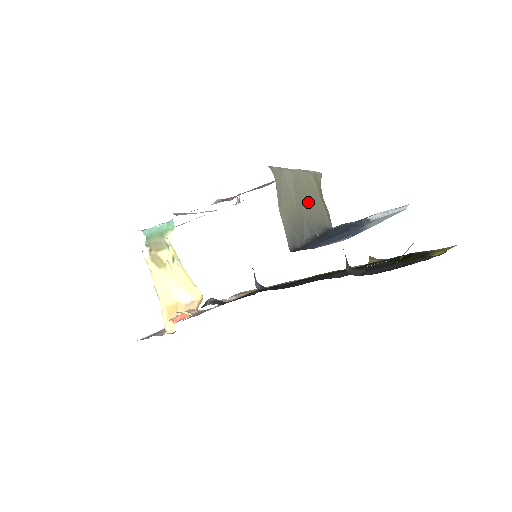
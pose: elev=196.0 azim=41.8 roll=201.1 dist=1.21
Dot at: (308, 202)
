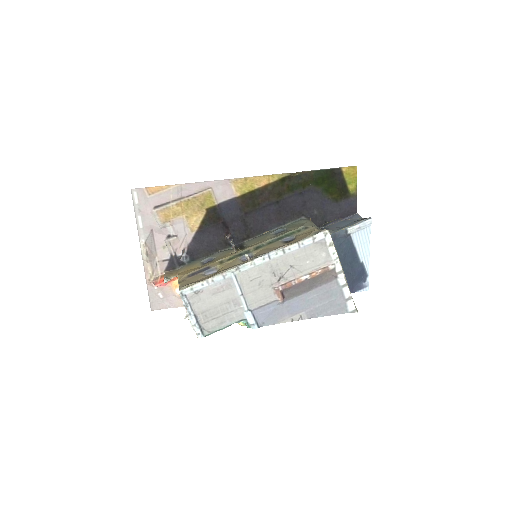
Dot at: occluded
